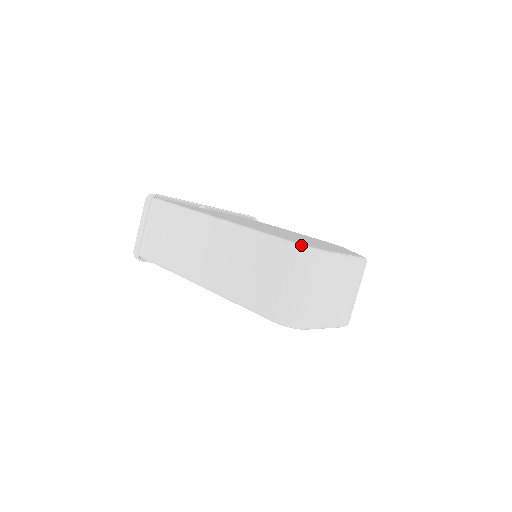
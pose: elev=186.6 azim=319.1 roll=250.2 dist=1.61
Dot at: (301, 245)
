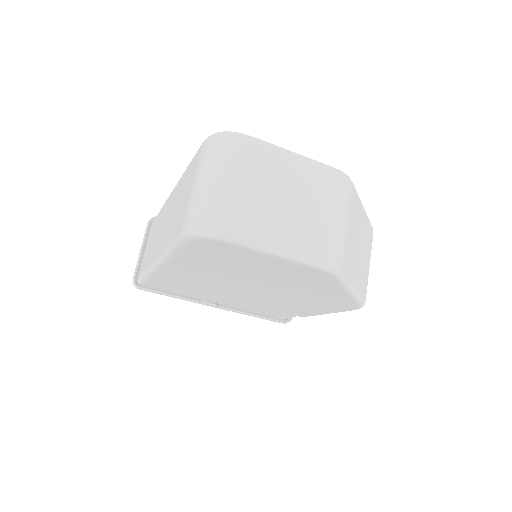
Dot at: (213, 134)
